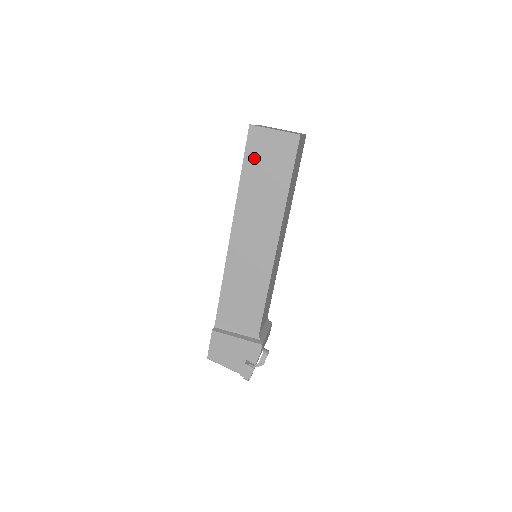
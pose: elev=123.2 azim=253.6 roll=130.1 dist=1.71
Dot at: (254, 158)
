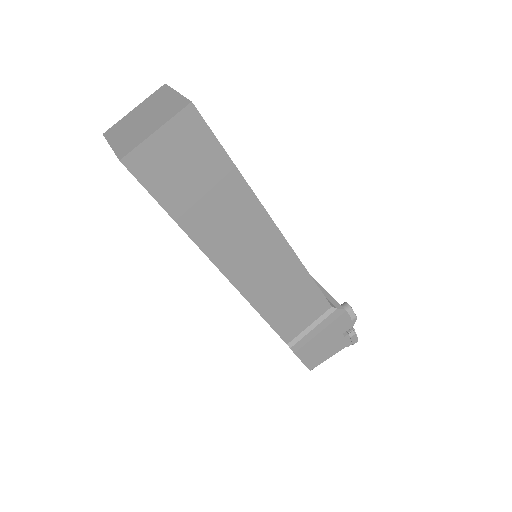
Dot at: (168, 187)
